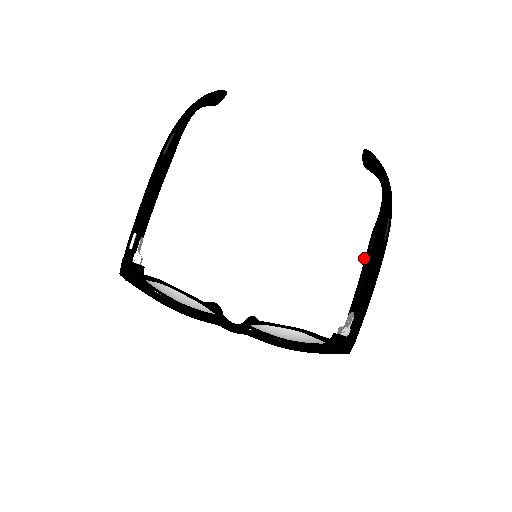
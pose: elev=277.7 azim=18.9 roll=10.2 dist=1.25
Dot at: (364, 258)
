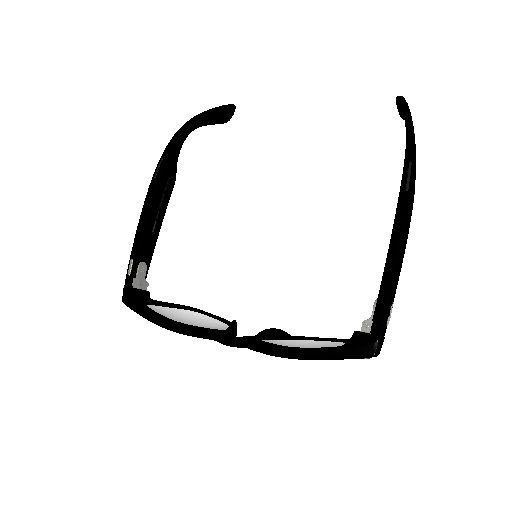
Dot at: occluded
